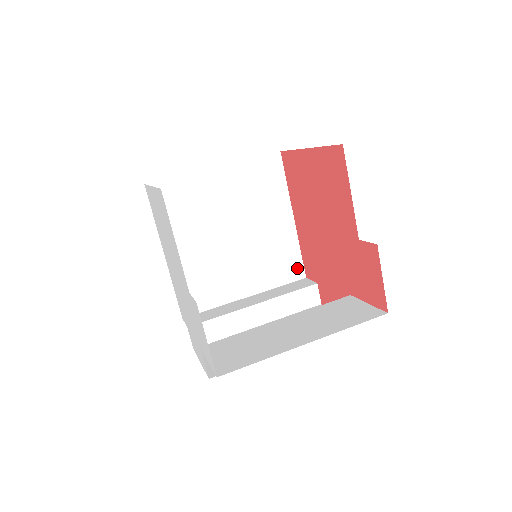
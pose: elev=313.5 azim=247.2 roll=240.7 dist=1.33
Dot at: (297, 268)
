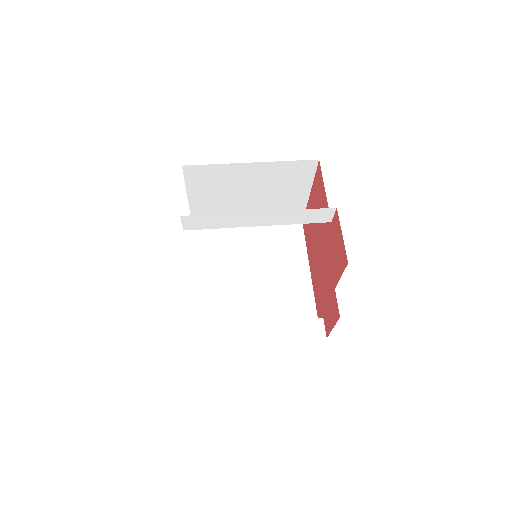
Dot at: (310, 314)
